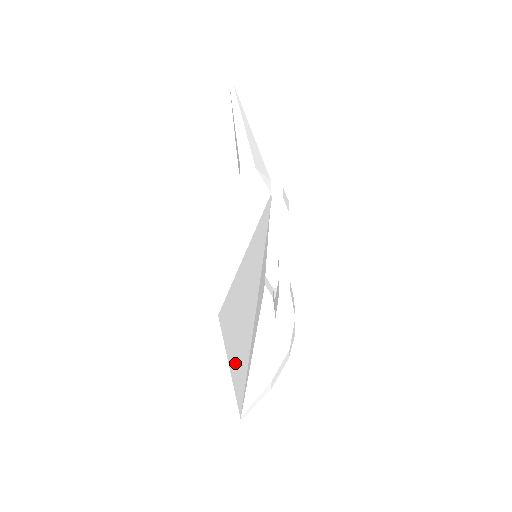
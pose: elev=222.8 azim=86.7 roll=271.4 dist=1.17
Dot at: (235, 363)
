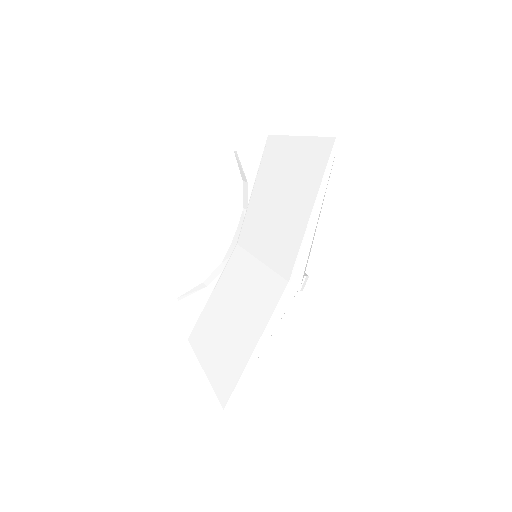
Dot at: occluded
